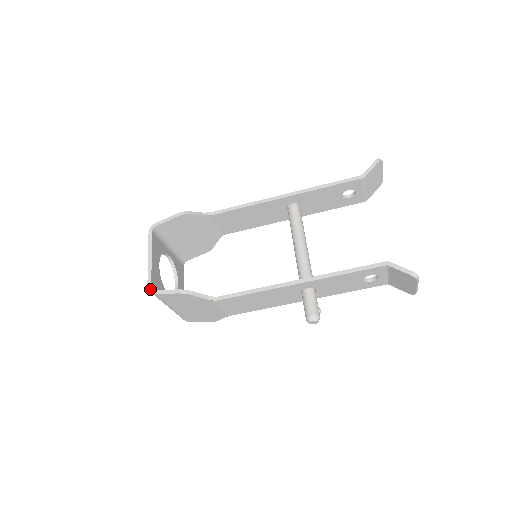
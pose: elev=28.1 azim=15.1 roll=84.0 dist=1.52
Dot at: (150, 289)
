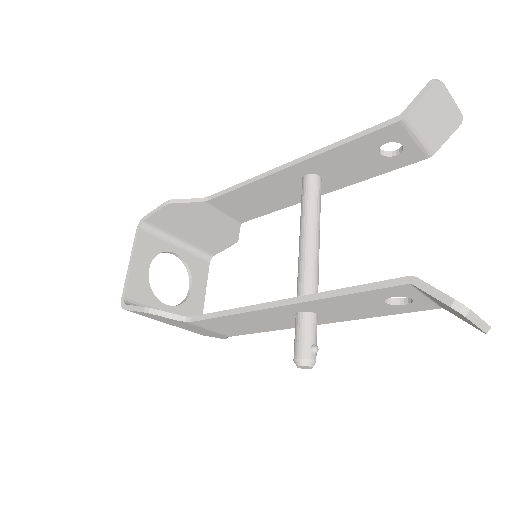
Dot at: (122, 303)
